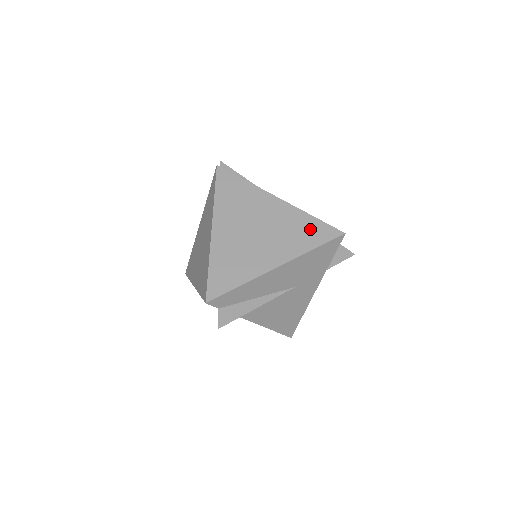
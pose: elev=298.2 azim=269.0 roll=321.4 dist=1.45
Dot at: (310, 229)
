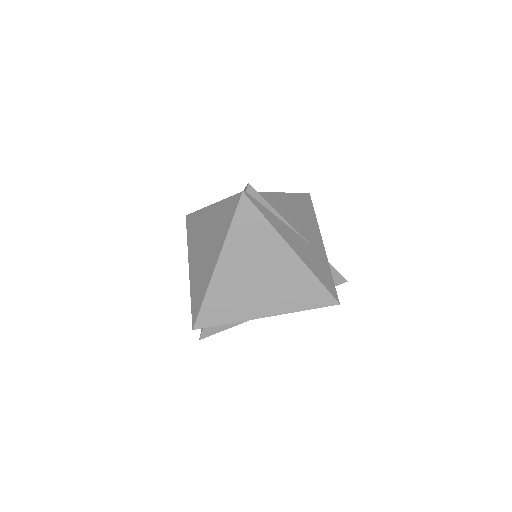
Dot at: (310, 291)
